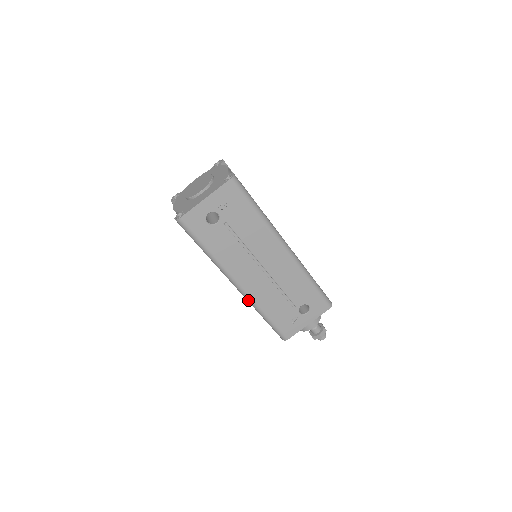
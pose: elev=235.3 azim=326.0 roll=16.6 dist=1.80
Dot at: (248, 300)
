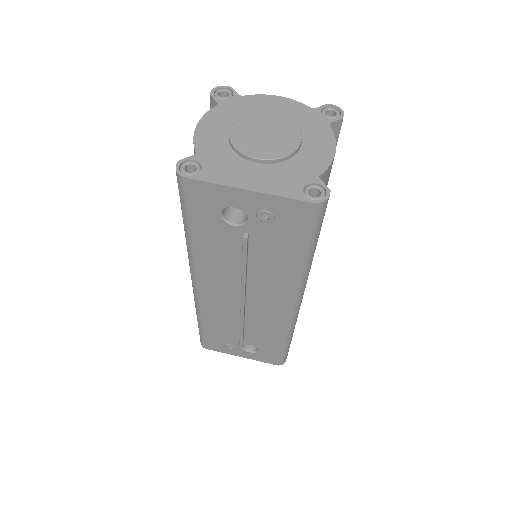
Dot at: (195, 300)
